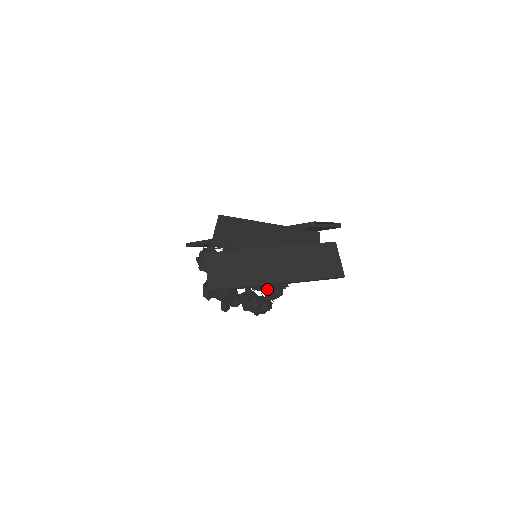
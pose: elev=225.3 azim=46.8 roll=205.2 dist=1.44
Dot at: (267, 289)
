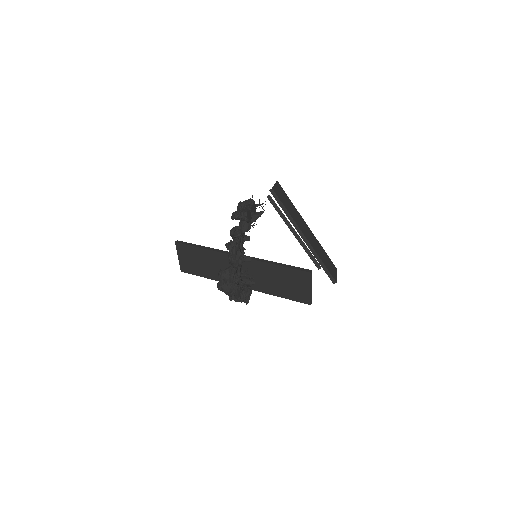
Dot at: (239, 285)
